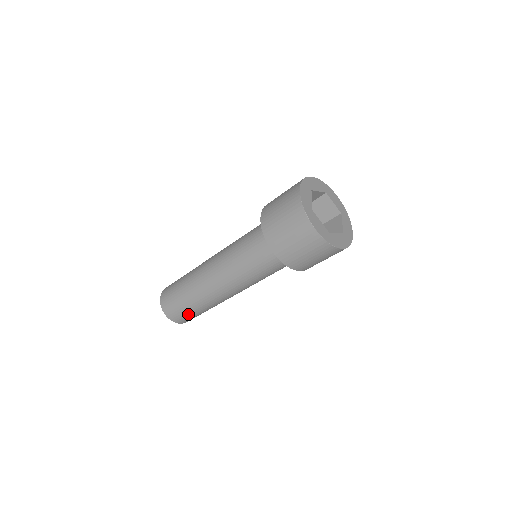
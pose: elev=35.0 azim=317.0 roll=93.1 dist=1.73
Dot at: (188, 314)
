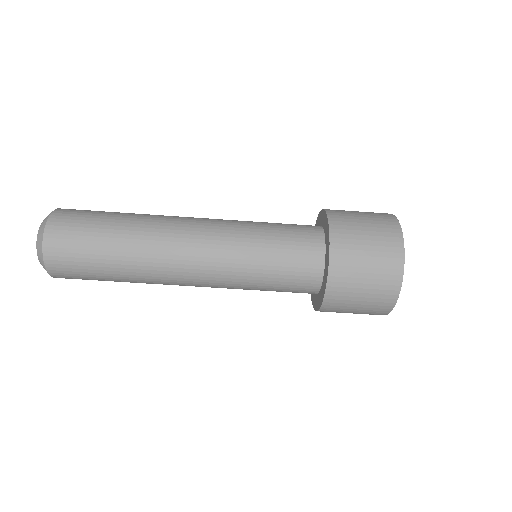
Dot at: occluded
